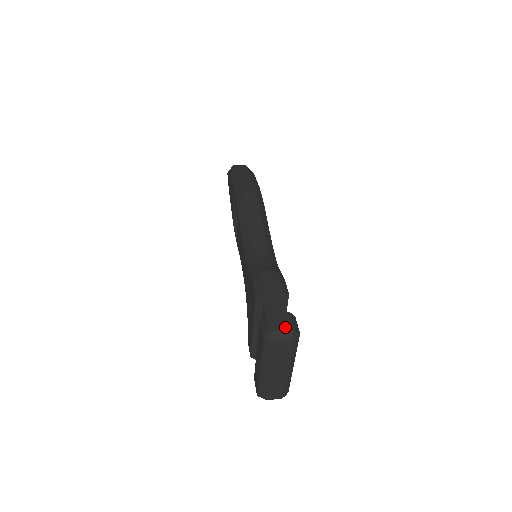
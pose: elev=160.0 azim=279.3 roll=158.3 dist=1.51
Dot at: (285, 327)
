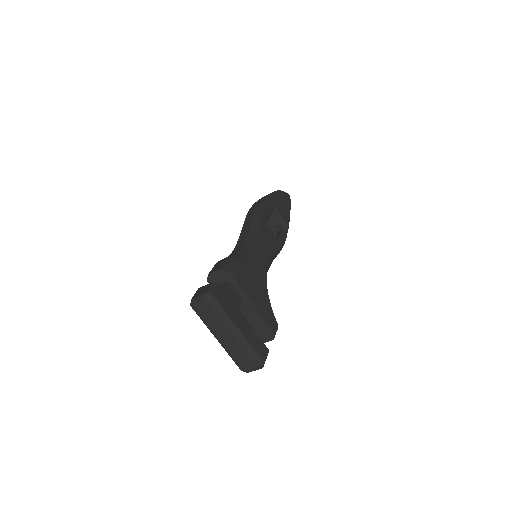
Dot at: (201, 293)
